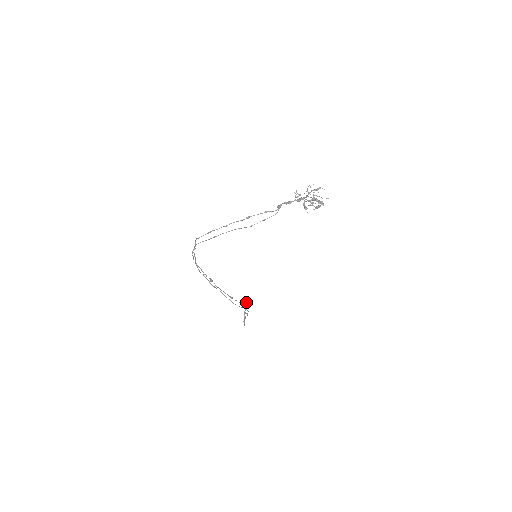
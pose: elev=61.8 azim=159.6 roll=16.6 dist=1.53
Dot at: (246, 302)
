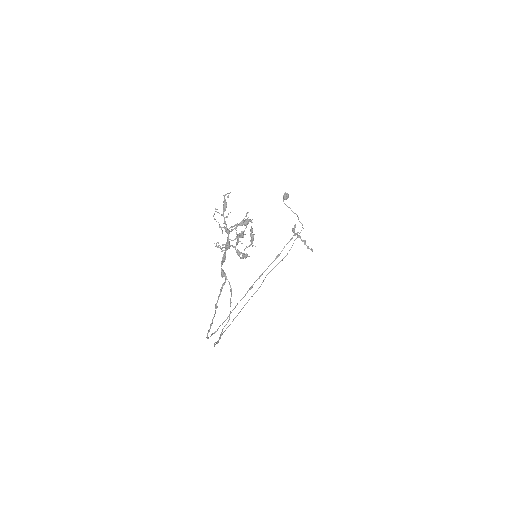
Dot at: occluded
